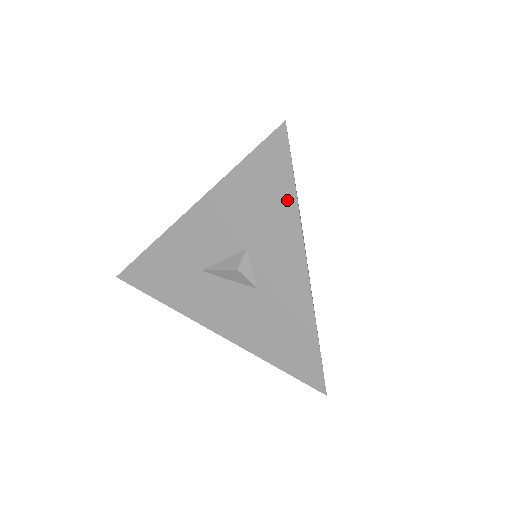
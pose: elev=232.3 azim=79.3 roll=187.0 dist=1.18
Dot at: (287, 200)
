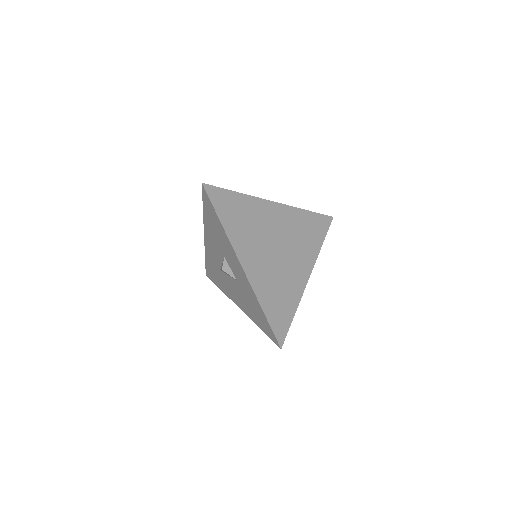
Dot at: (220, 227)
